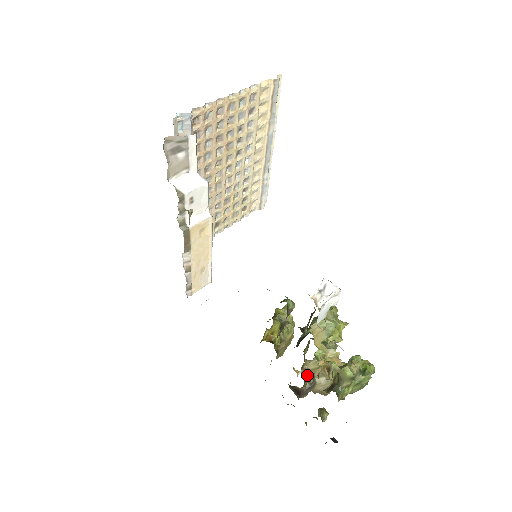
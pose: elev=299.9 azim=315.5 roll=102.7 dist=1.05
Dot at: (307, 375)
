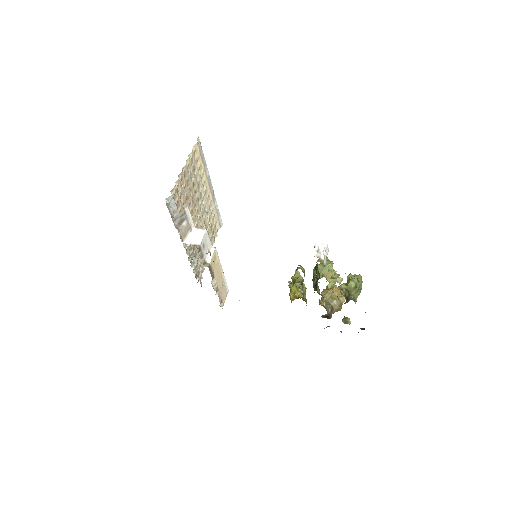
Dot at: (325, 305)
